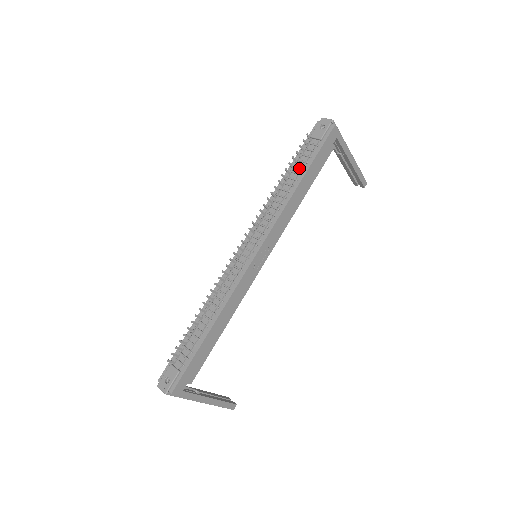
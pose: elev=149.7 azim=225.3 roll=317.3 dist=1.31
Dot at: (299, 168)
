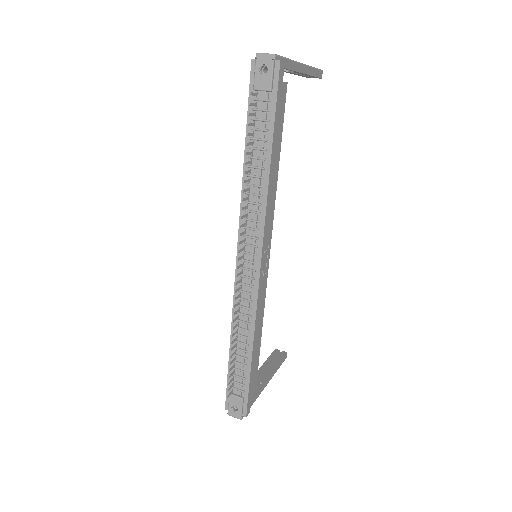
Dot at: (260, 141)
